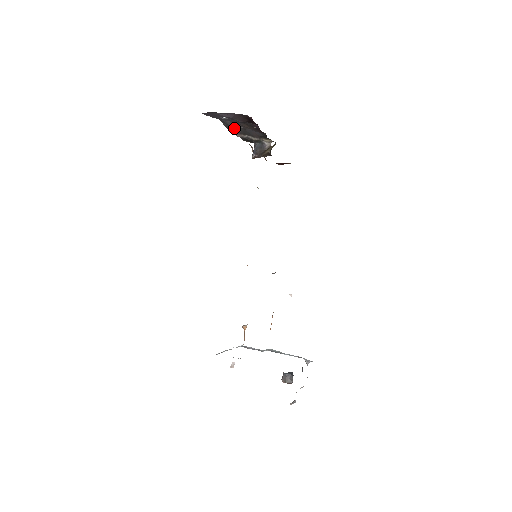
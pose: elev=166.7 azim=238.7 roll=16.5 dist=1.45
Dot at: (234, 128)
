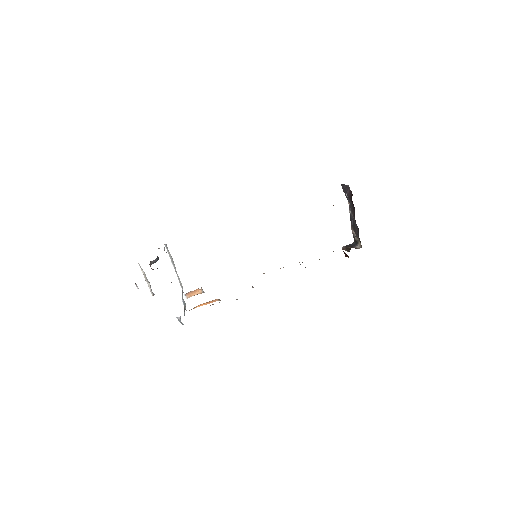
Dot at: (352, 219)
